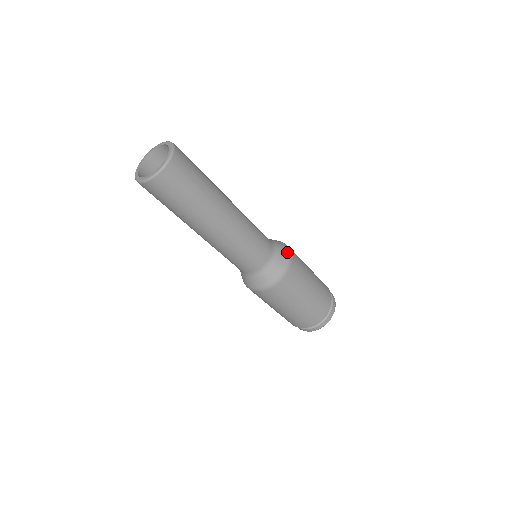
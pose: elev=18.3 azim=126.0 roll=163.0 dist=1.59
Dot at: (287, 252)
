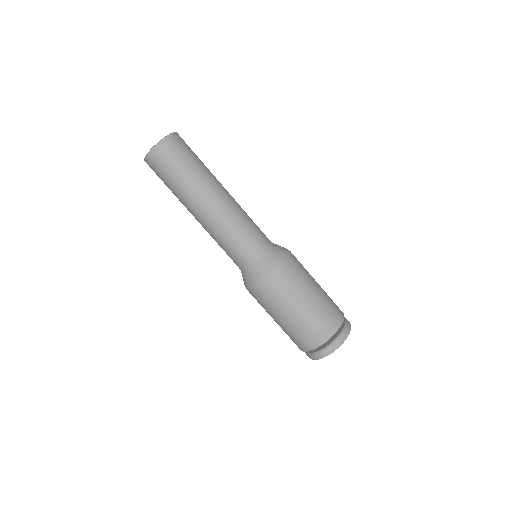
Dot at: (285, 252)
